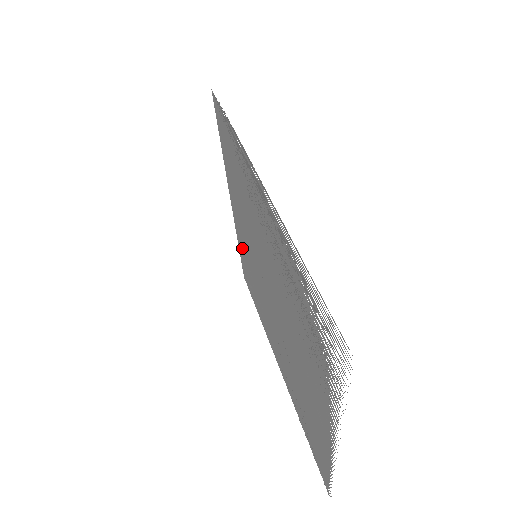
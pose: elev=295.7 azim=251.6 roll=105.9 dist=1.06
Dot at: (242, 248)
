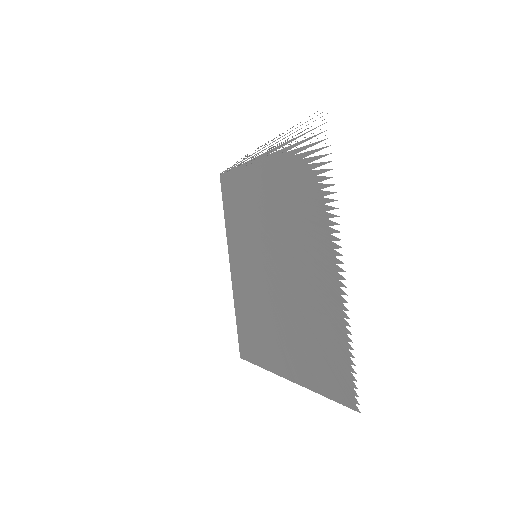
Dot at: (240, 299)
